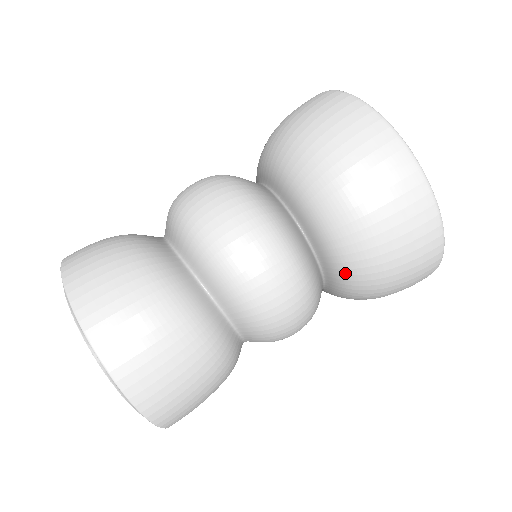
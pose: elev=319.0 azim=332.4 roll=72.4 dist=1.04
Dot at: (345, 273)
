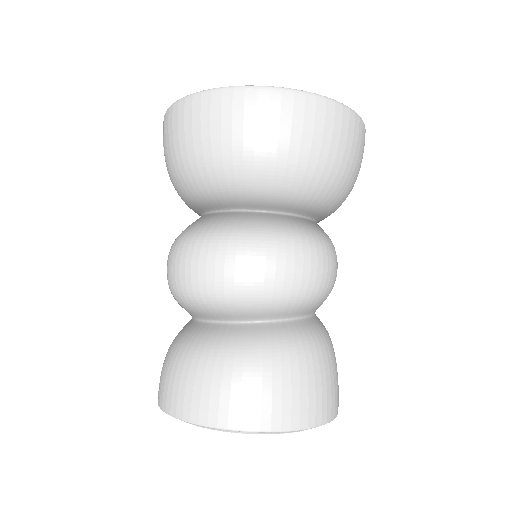
Dot at: (334, 211)
